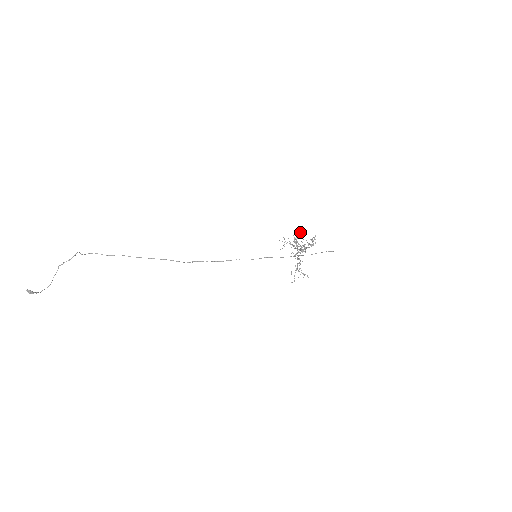
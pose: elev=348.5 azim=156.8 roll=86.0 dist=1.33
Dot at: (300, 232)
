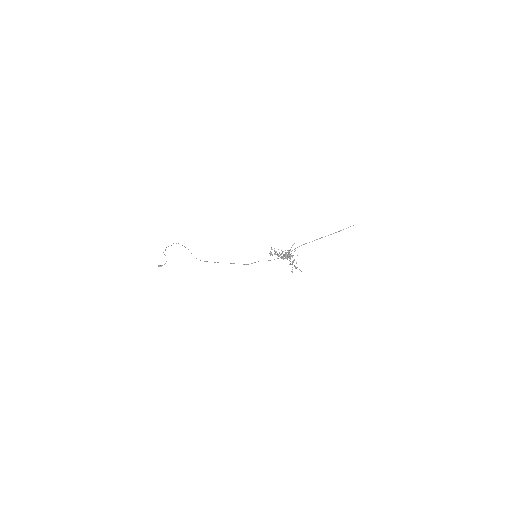
Dot at: (270, 253)
